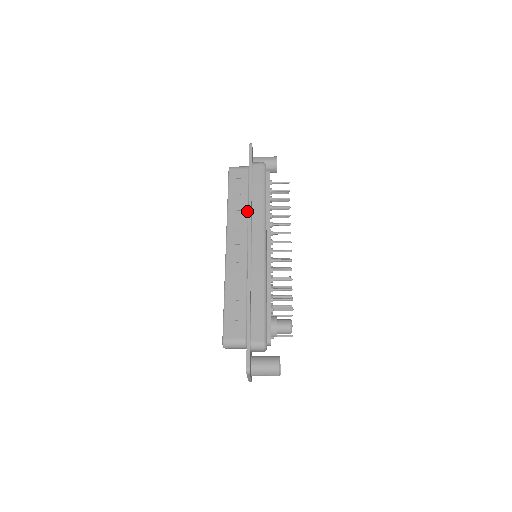
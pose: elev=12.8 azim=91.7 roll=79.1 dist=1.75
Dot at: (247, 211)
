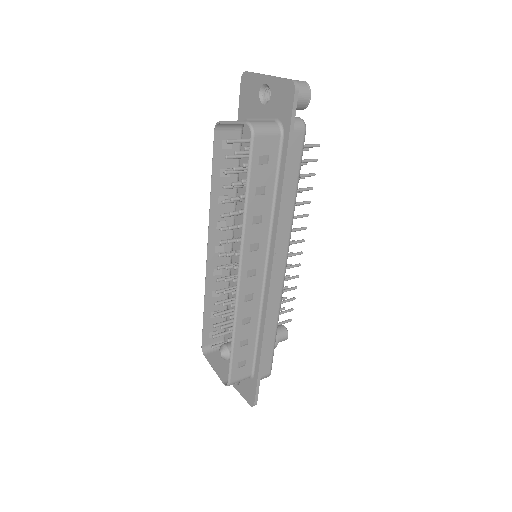
Dot at: (271, 216)
